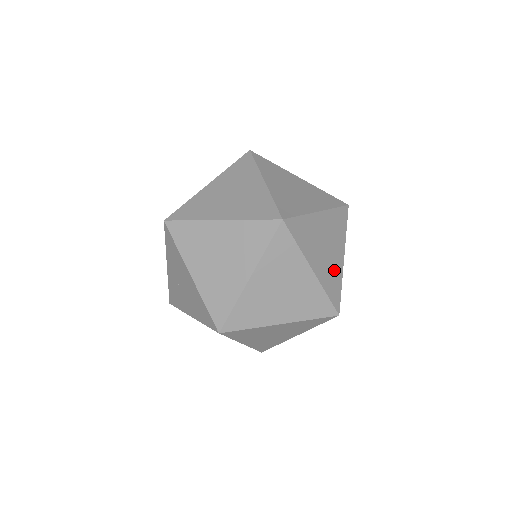
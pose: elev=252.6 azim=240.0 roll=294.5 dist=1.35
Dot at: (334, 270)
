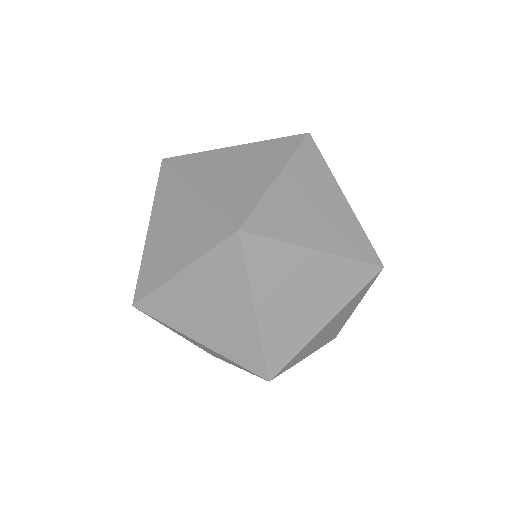
Dot at: (343, 223)
